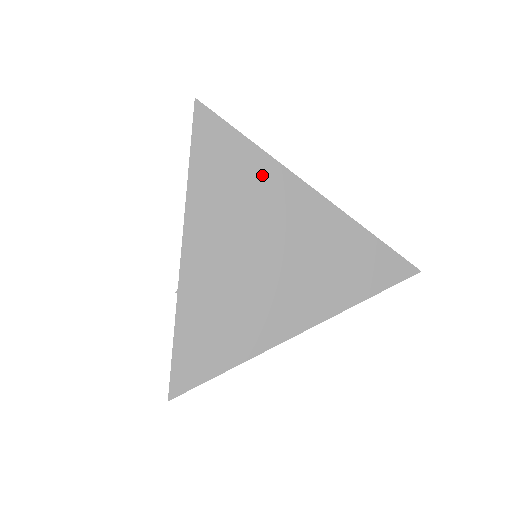
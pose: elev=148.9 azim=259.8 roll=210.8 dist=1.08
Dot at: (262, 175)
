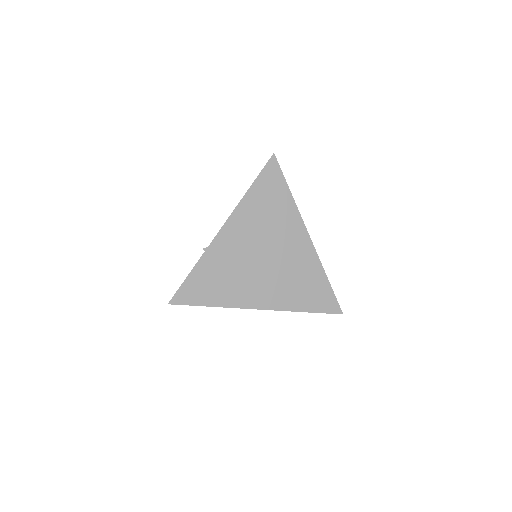
Dot at: (286, 212)
